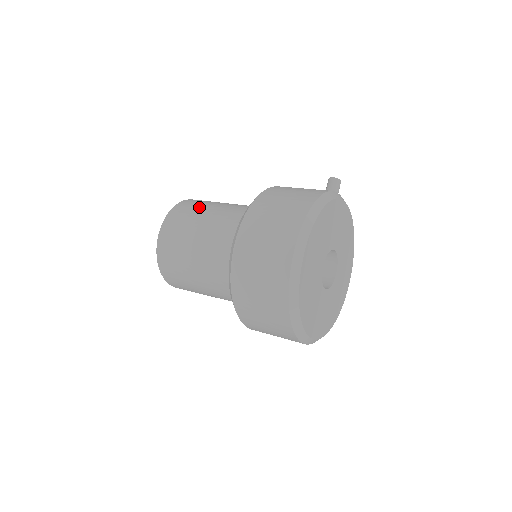
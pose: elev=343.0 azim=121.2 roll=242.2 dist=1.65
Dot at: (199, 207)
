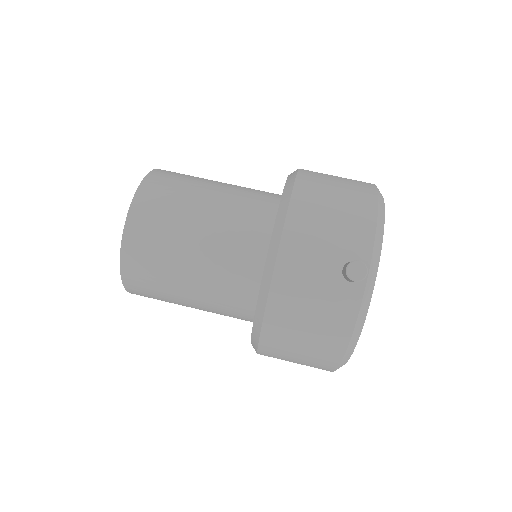
Dot at: (162, 286)
